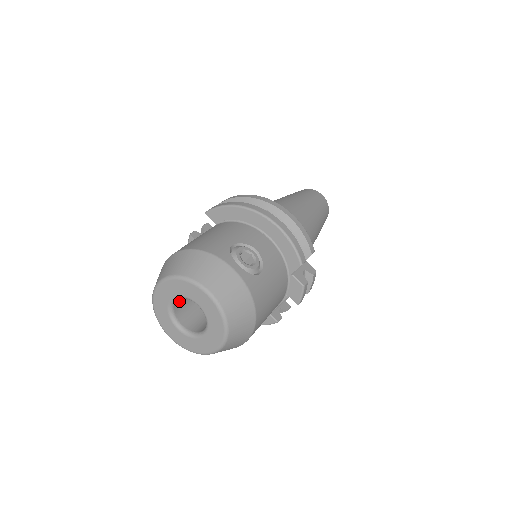
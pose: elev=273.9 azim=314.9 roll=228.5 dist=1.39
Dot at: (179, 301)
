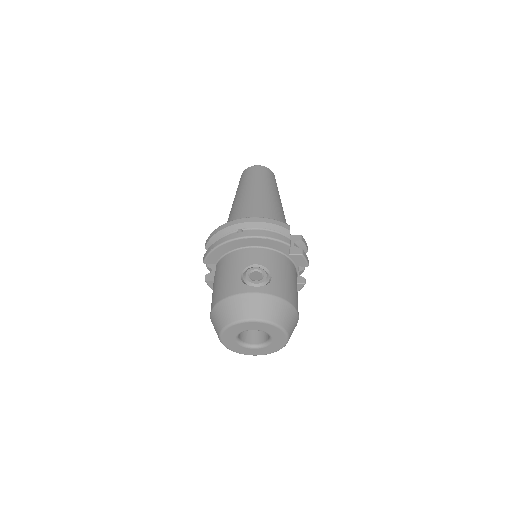
Dot at: (240, 333)
